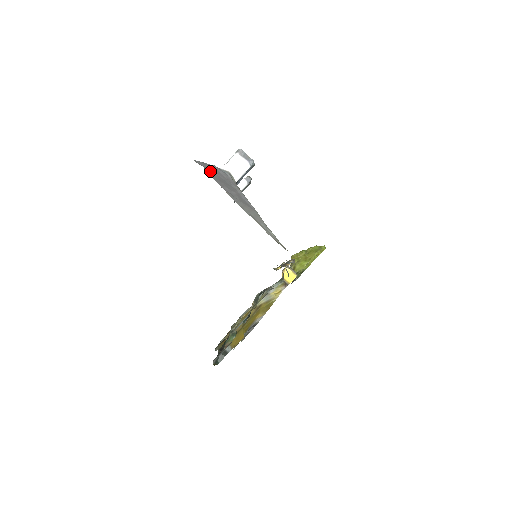
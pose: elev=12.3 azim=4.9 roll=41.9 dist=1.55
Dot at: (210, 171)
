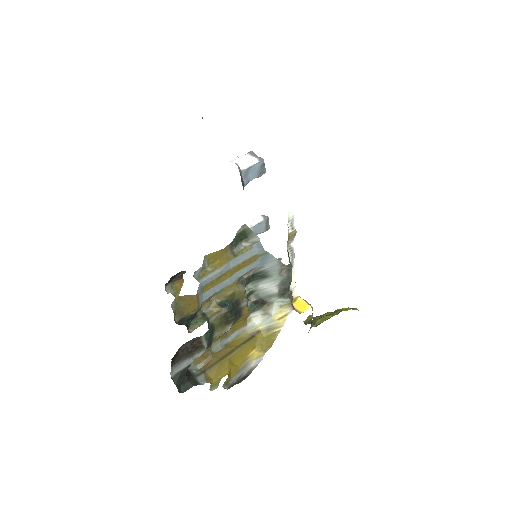
Dot at: occluded
